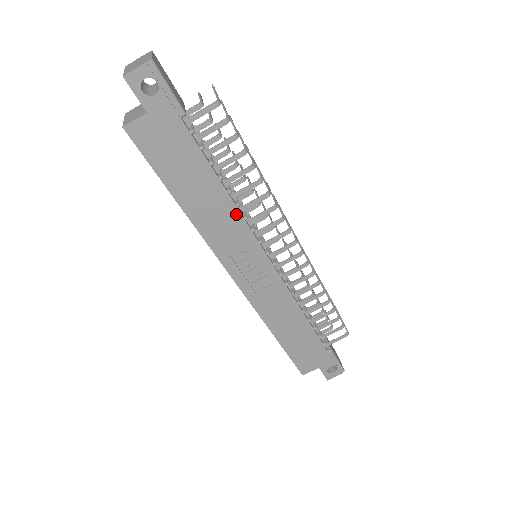
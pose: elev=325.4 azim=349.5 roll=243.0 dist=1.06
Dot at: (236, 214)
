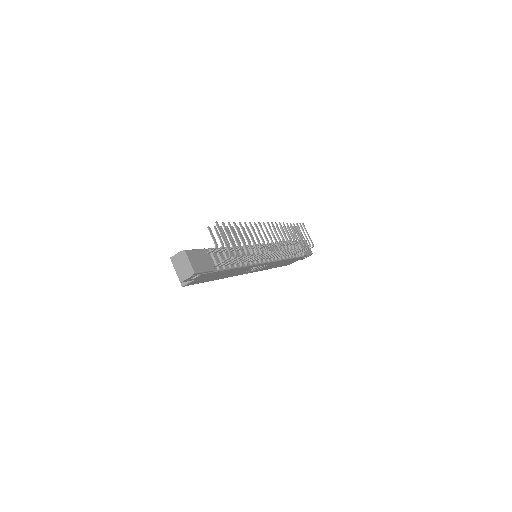
Dot at: (246, 267)
